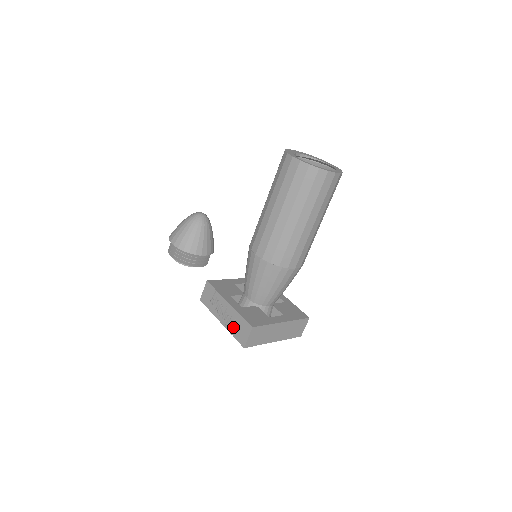
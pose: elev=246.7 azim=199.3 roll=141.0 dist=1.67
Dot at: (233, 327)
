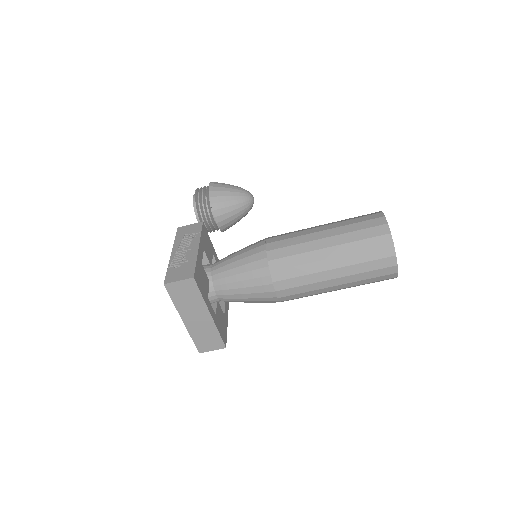
Dot at: (177, 264)
